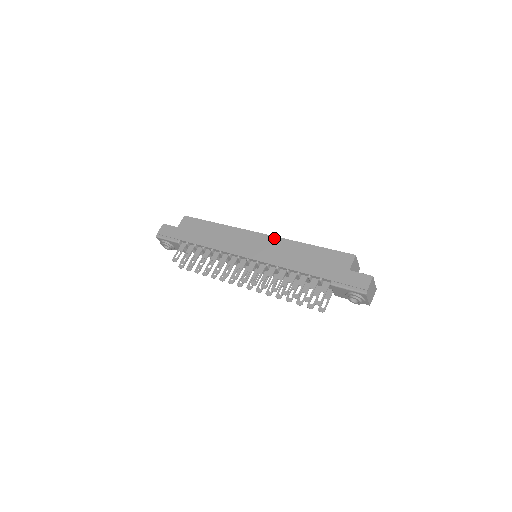
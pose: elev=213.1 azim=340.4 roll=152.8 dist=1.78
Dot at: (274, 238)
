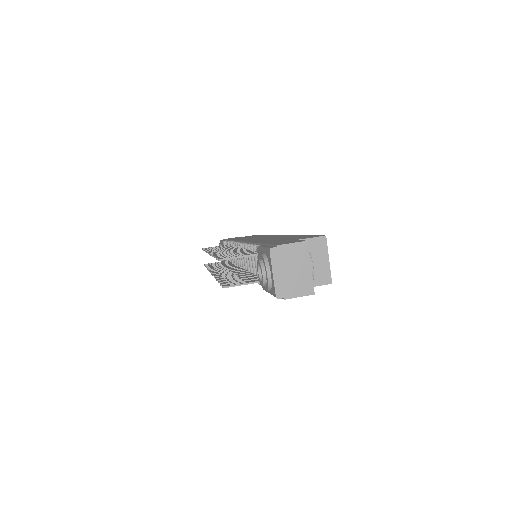
Dot at: (283, 235)
